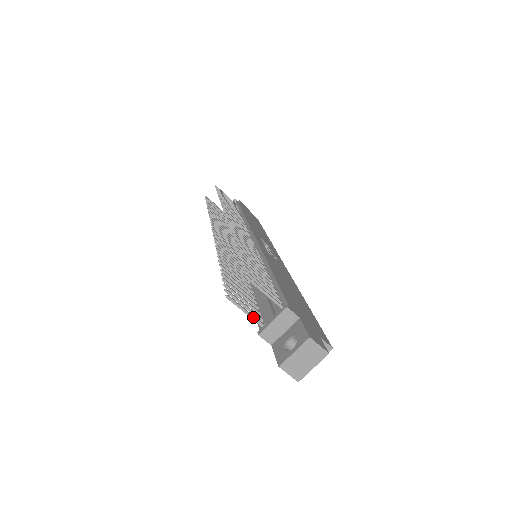
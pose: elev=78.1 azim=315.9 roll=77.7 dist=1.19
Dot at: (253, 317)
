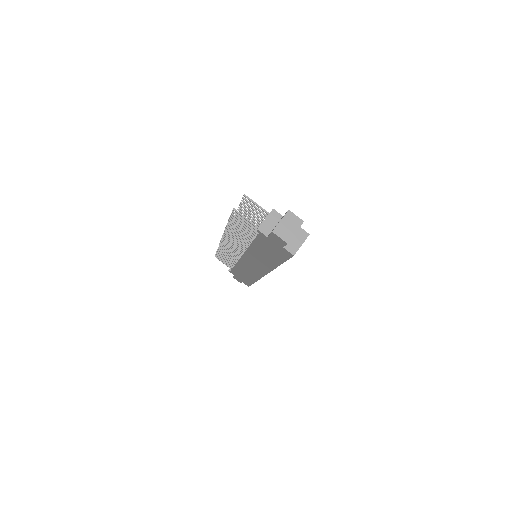
Dot at: (252, 223)
